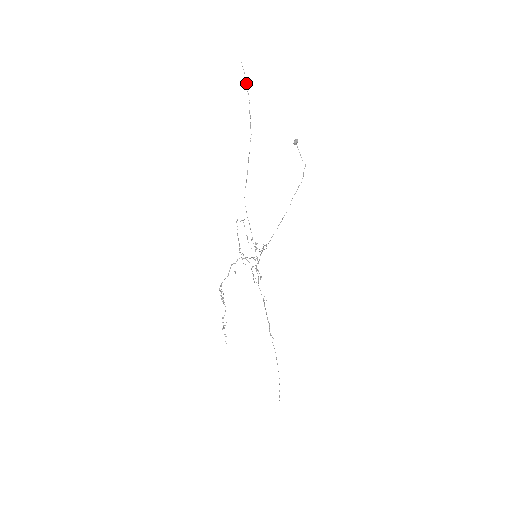
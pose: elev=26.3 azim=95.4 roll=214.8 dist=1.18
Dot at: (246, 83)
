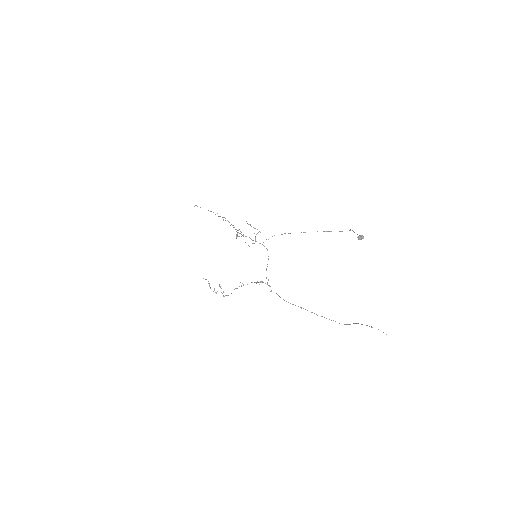
Dot at: occluded
